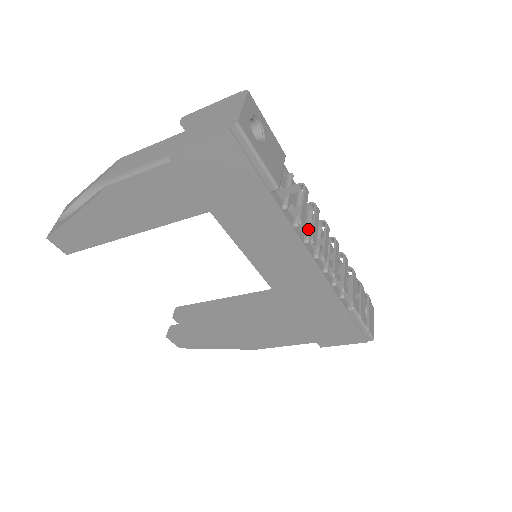
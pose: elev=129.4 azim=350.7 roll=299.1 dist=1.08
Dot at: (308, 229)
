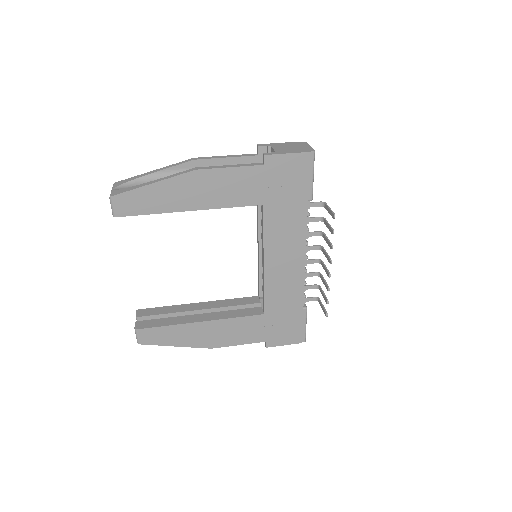
Dot at: (309, 236)
